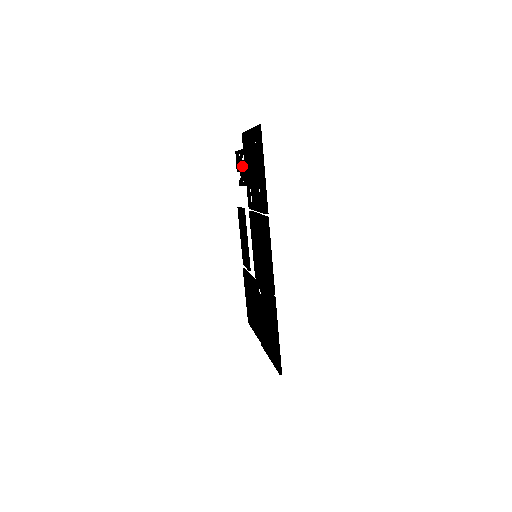
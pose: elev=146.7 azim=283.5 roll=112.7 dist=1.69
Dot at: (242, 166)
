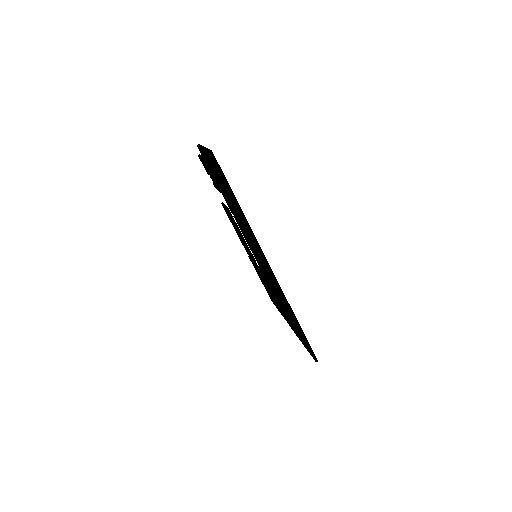
Dot at: (210, 174)
